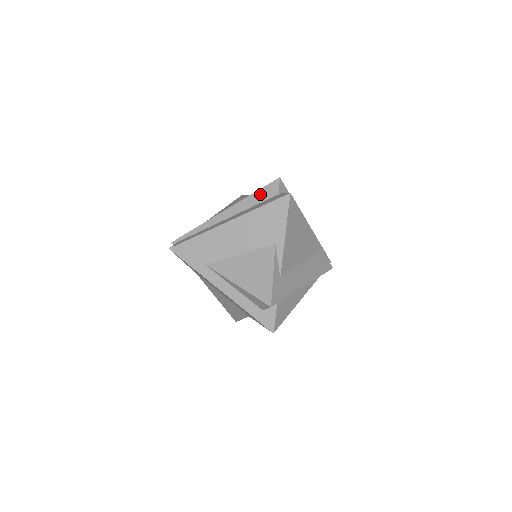
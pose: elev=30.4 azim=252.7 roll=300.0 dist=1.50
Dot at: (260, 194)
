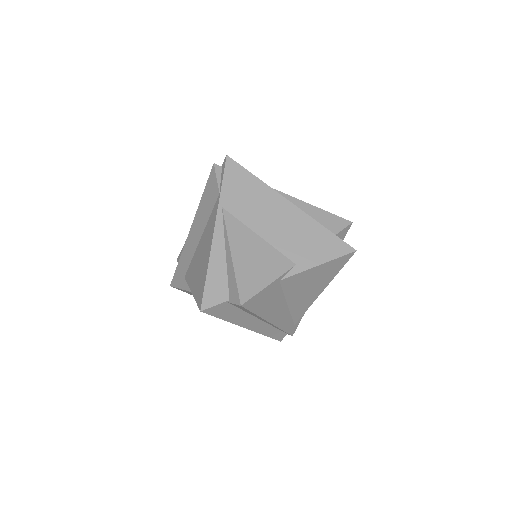
Dot at: occluded
